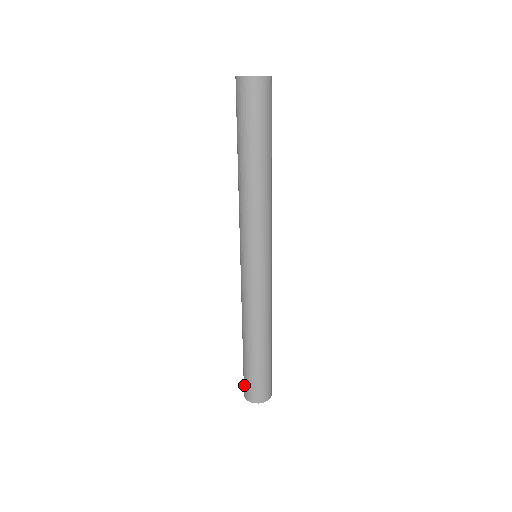
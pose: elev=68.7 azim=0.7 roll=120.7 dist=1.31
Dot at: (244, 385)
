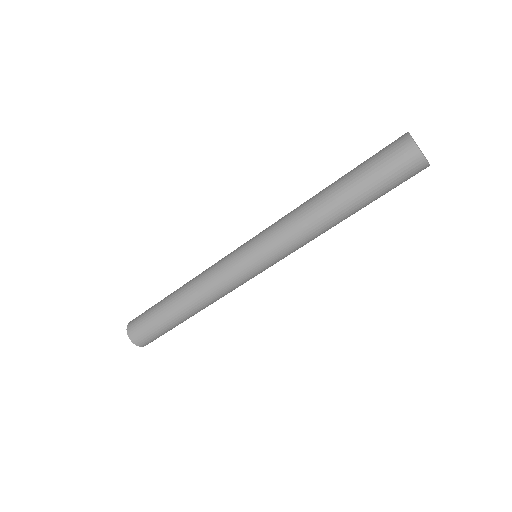
Dot at: (137, 319)
